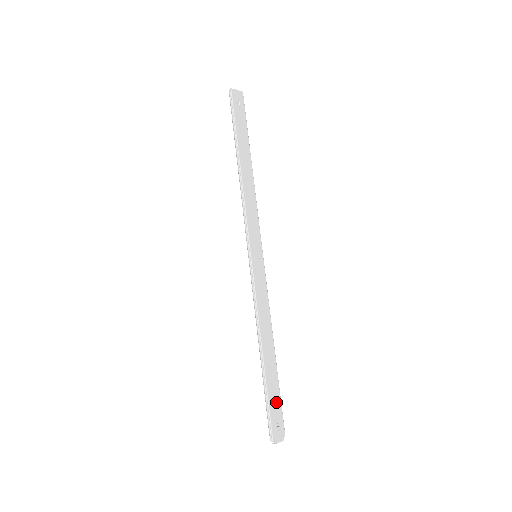
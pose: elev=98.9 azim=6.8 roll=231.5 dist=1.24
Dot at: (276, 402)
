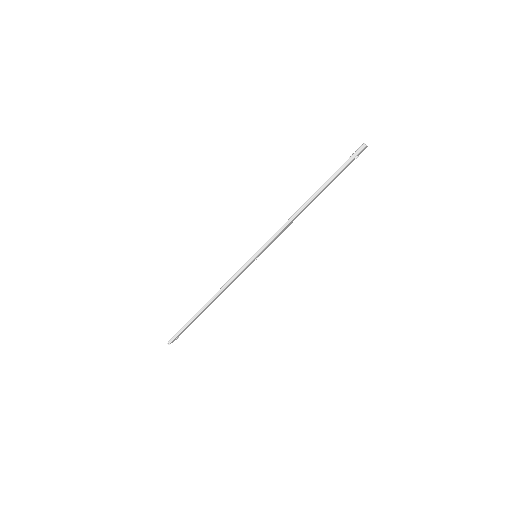
Dot at: occluded
